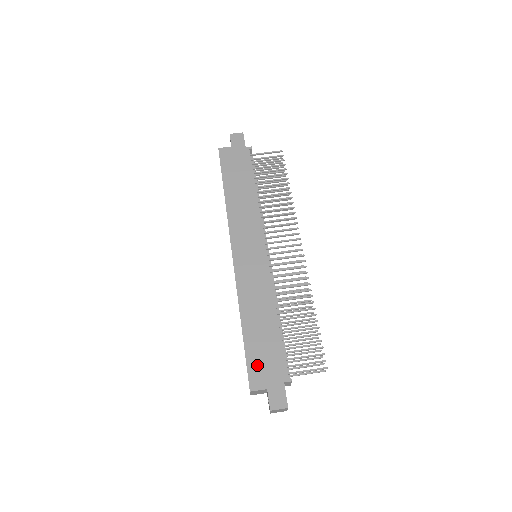
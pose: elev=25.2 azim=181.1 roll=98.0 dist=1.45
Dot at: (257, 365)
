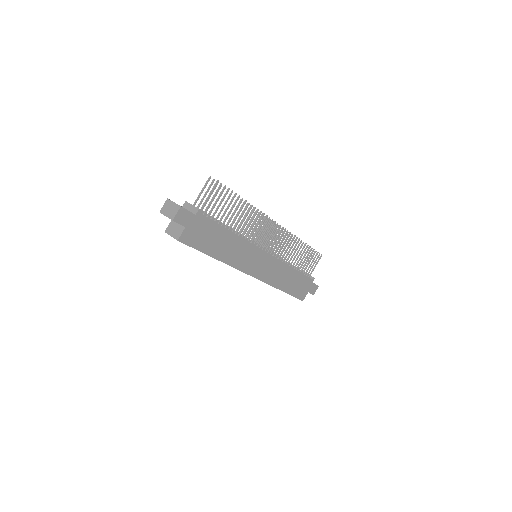
Dot at: (299, 292)
